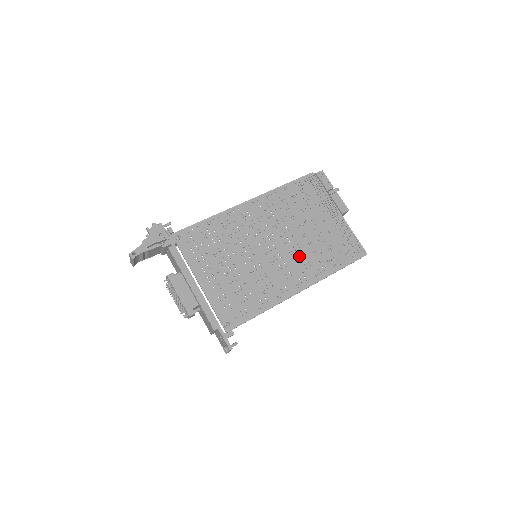
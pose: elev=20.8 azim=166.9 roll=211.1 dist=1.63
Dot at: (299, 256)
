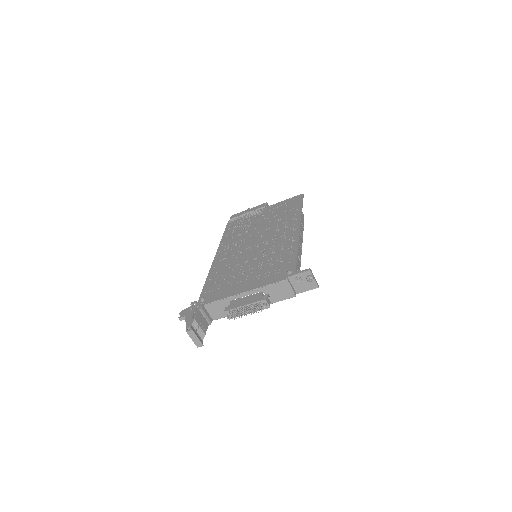
Dot at: (275, 229)
